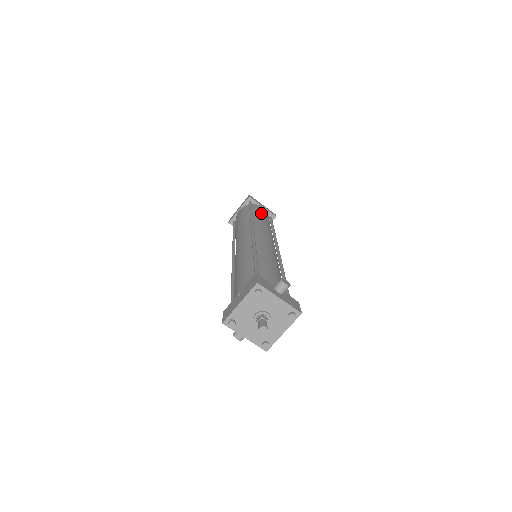
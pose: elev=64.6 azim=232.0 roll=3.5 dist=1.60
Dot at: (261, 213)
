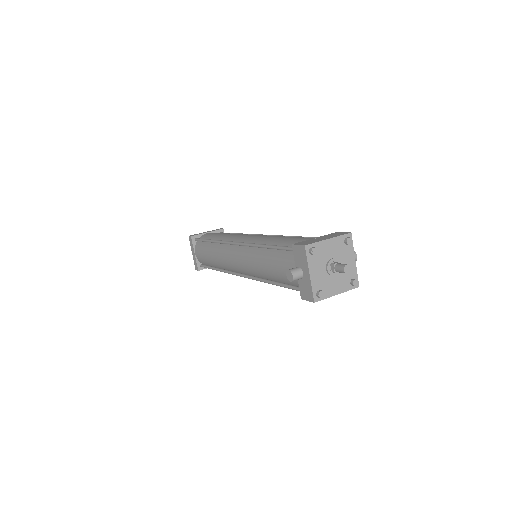
Dot at: occluded
